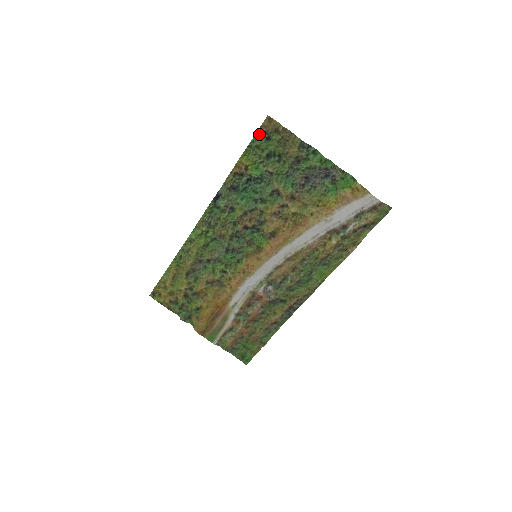
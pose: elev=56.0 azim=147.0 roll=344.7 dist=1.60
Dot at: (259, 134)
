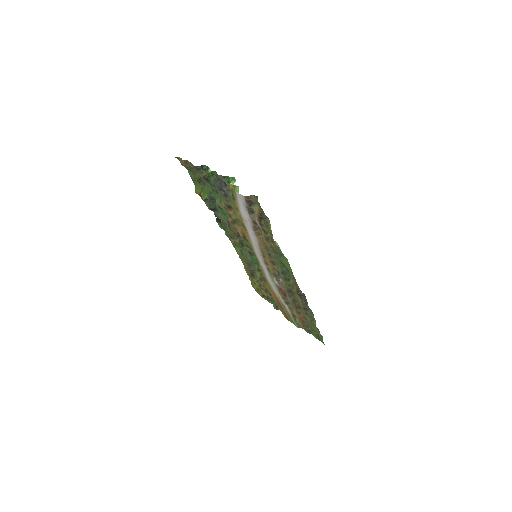
Dot at: (188, 169)
